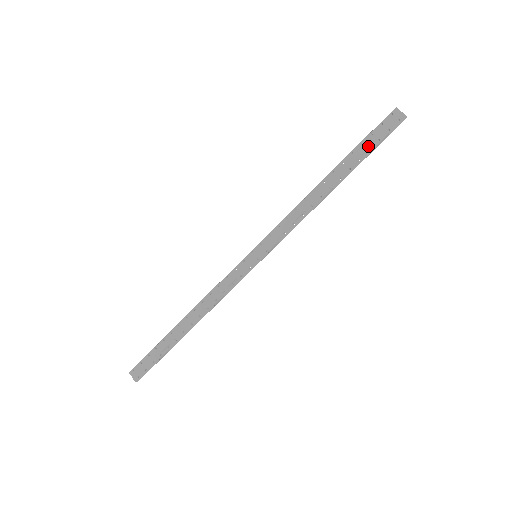
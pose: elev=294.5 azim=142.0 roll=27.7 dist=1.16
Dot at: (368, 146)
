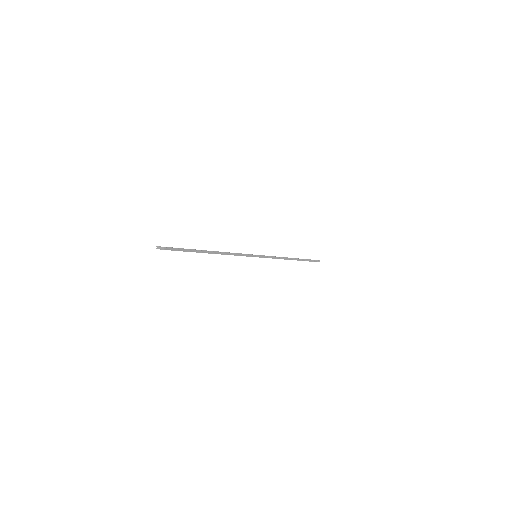
Dot at: occluded
